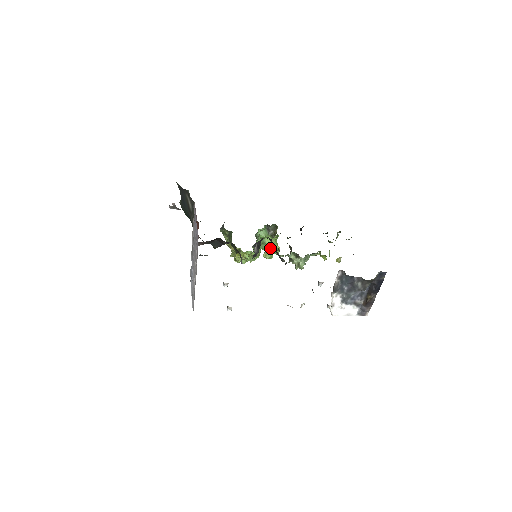
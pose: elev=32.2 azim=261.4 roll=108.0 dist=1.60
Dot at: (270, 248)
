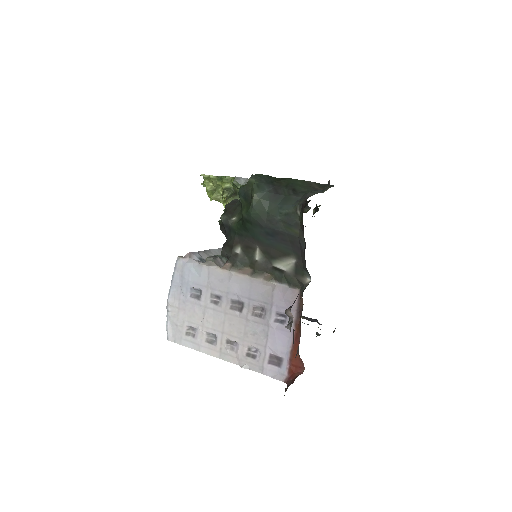
Dot at: occluded
